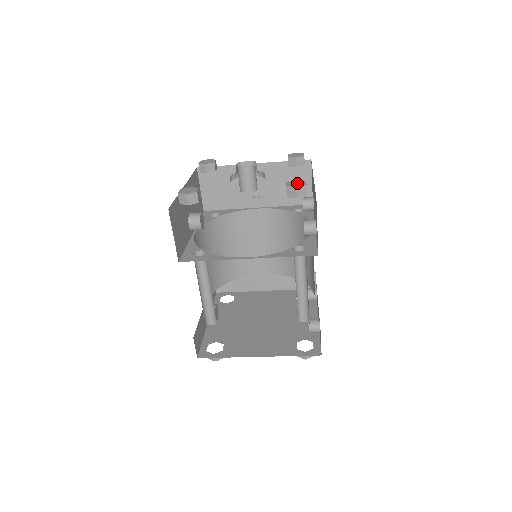
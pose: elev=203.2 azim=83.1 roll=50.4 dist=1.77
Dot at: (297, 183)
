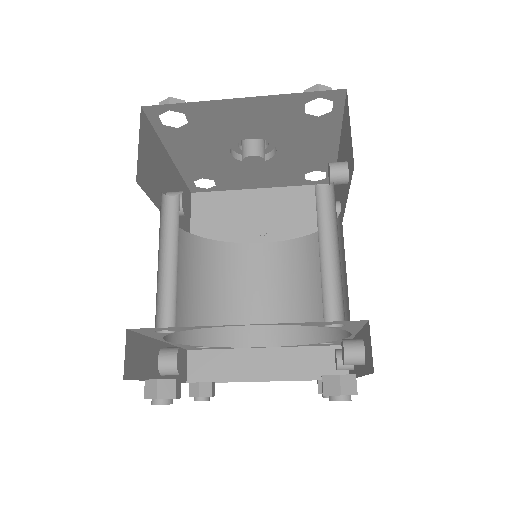
Dot at: occluded
